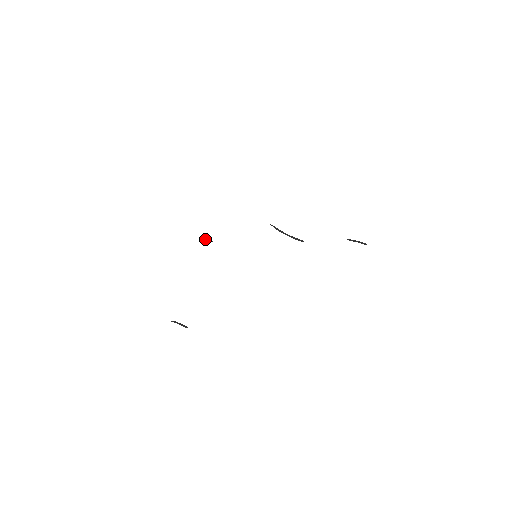
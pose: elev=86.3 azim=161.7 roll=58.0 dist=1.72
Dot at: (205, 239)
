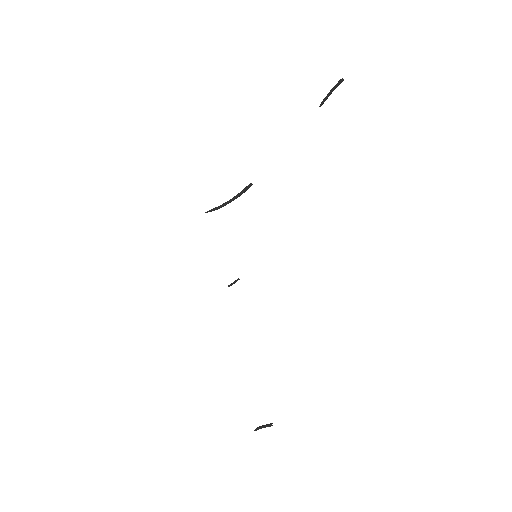
Dot at: occluded
